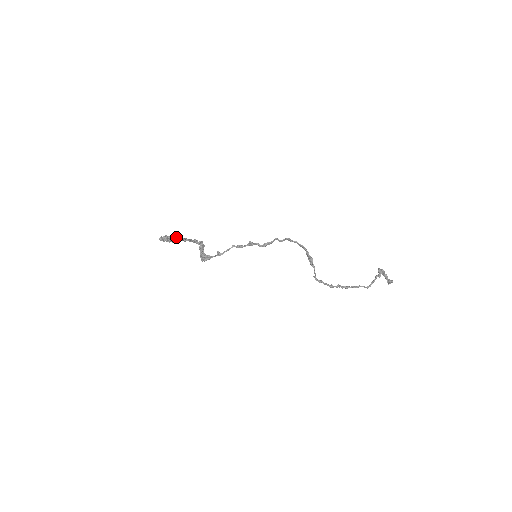
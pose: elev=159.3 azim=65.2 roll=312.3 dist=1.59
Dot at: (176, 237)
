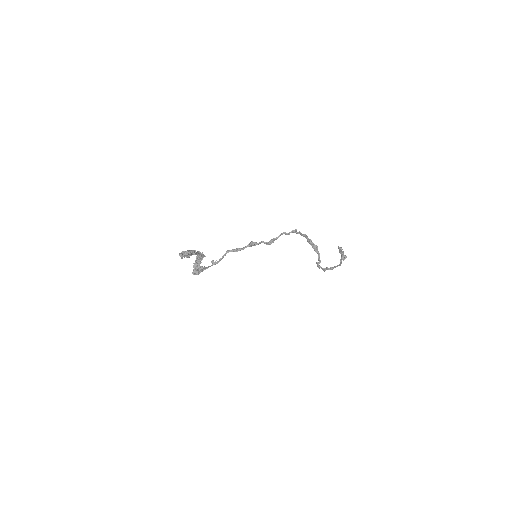
Dot at: (189, 251)
